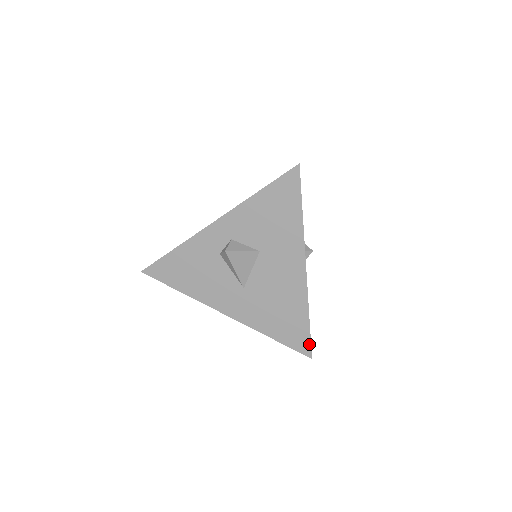
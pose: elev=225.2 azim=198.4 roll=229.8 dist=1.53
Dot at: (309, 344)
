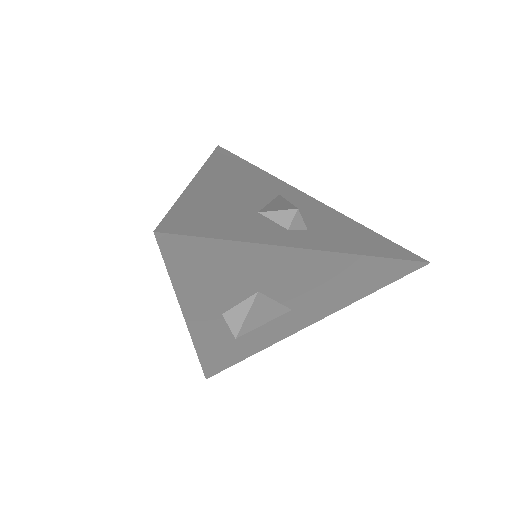
Dot at: (412, 263)
